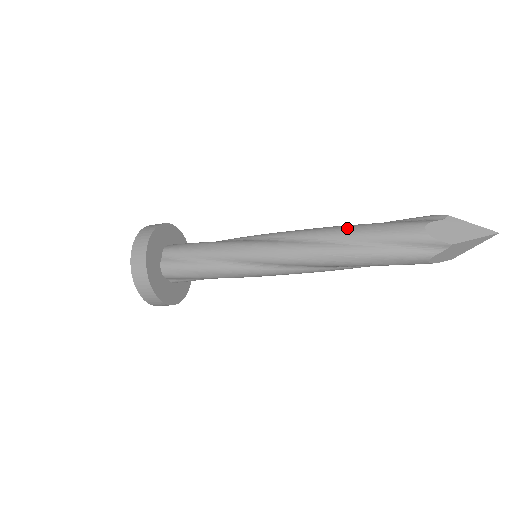
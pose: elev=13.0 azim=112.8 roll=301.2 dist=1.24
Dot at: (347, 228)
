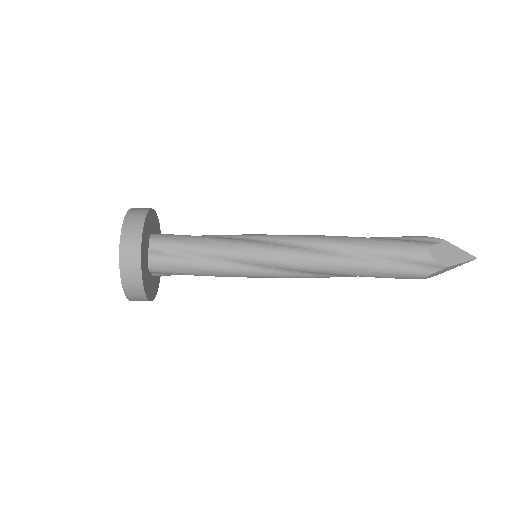
Dot at: (358, 241)
